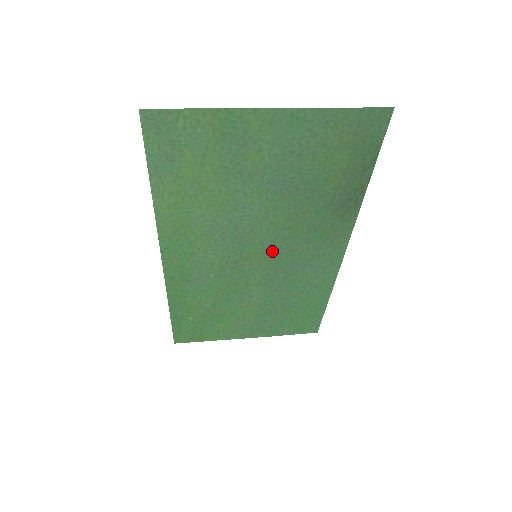
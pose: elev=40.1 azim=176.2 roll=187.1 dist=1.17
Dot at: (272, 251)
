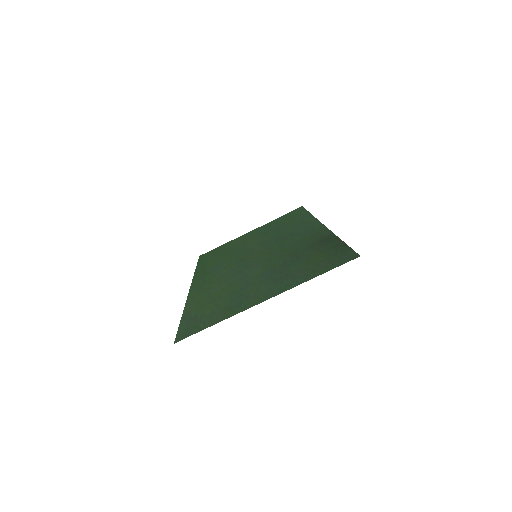
Dot at: (268, 251)
